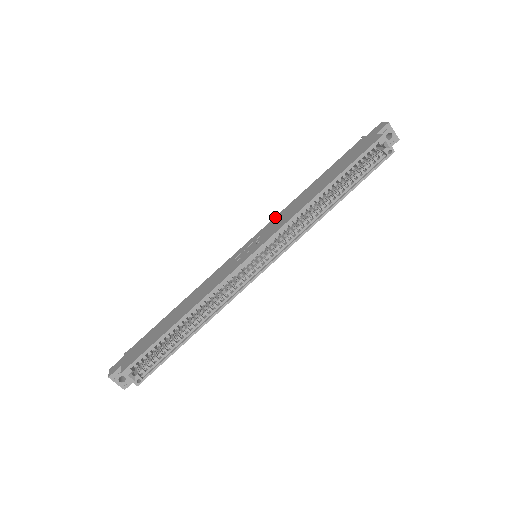
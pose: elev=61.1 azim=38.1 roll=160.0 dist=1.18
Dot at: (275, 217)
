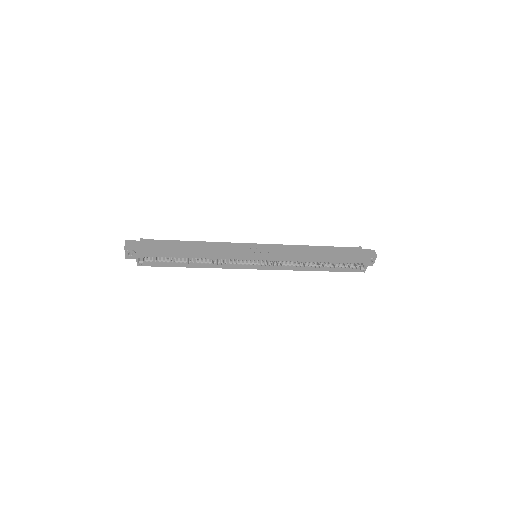
Dot at: (283, 245)
